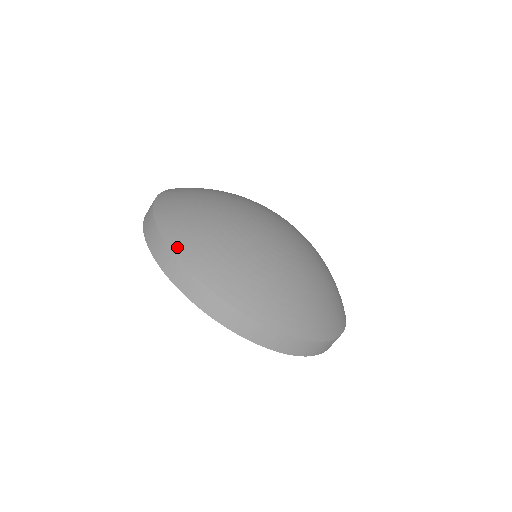
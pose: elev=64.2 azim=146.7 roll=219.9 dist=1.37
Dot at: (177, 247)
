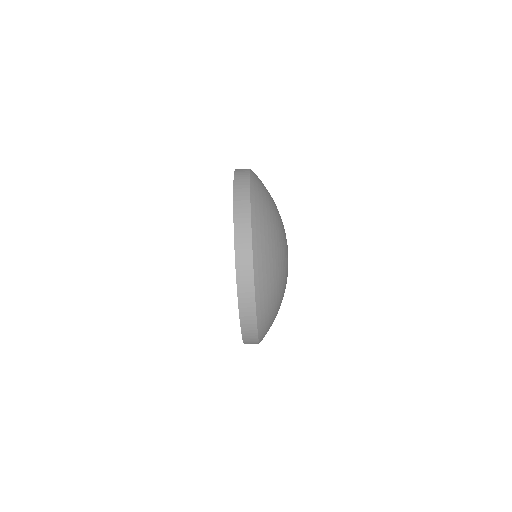
Dot at: (258, 287)
